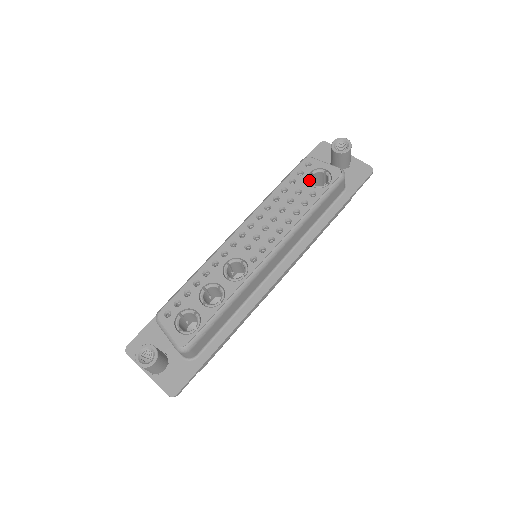
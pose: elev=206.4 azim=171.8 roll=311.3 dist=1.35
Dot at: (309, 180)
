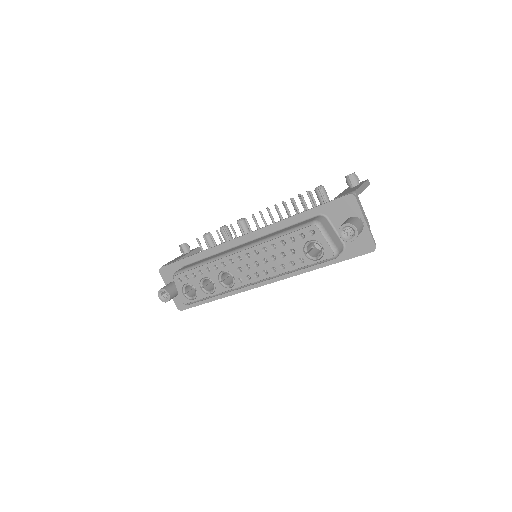
Dot at: (305, 247)
